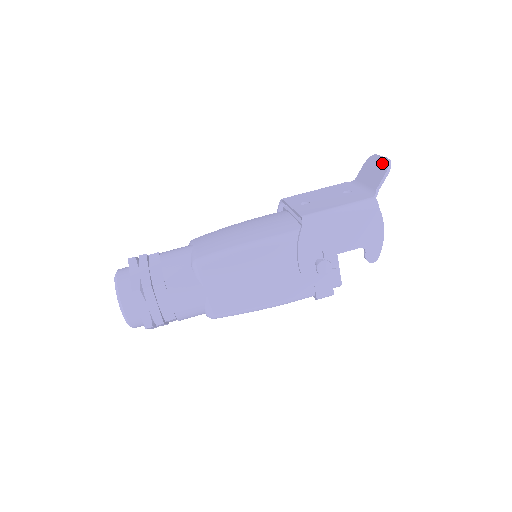
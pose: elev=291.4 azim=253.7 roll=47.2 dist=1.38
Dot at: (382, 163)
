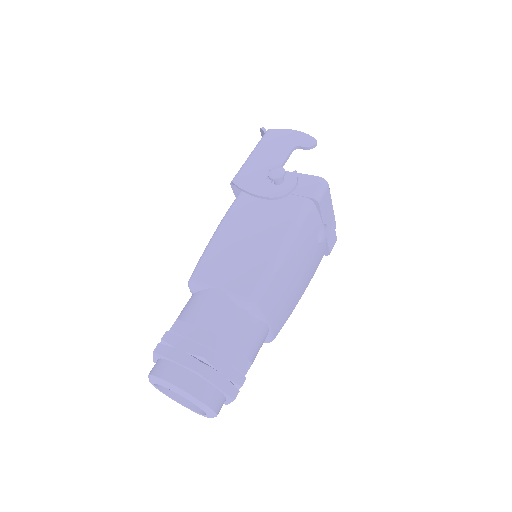
Dot at: occluded
